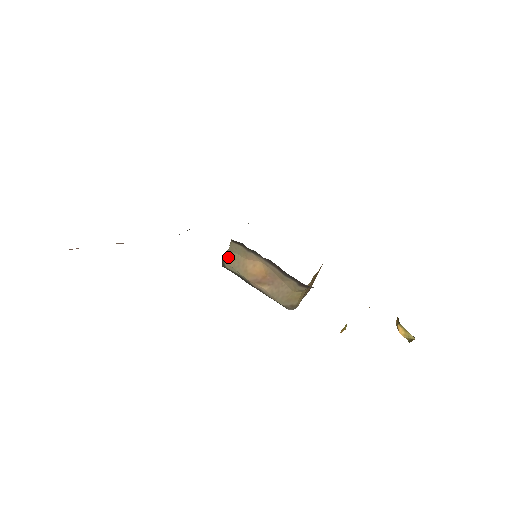
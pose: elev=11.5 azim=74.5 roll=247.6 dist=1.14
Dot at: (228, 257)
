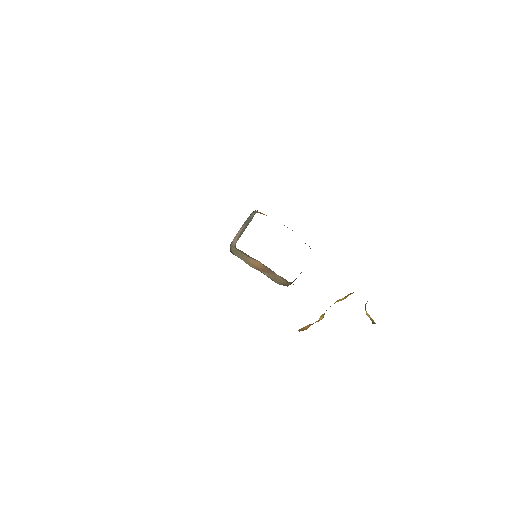
Dot at: (234, 251)
